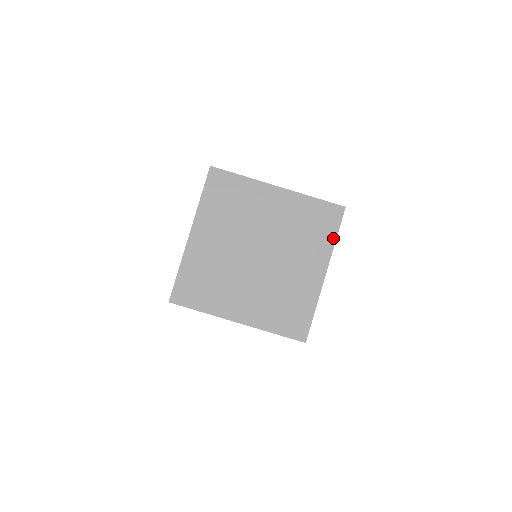
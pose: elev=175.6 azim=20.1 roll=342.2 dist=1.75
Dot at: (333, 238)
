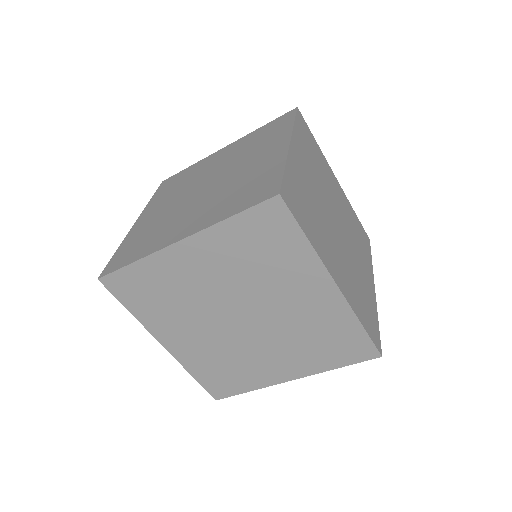
Dot at: (370, 258)
